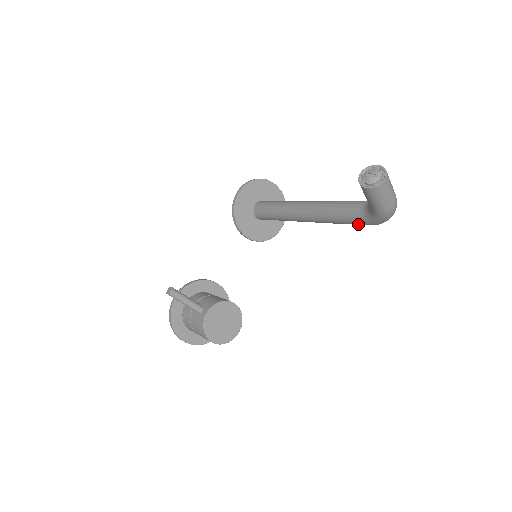
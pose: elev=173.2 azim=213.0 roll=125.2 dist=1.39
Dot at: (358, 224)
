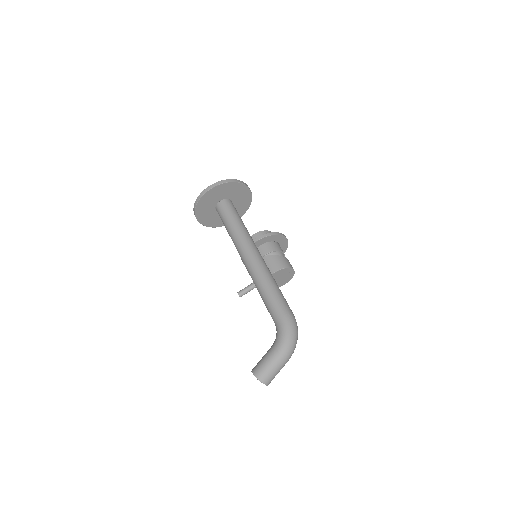
Dot at: occluded
